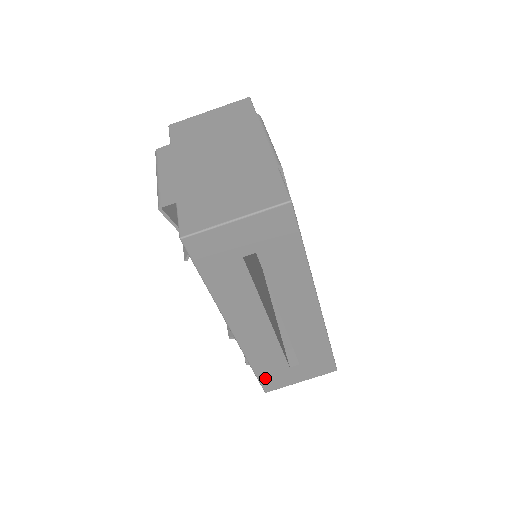
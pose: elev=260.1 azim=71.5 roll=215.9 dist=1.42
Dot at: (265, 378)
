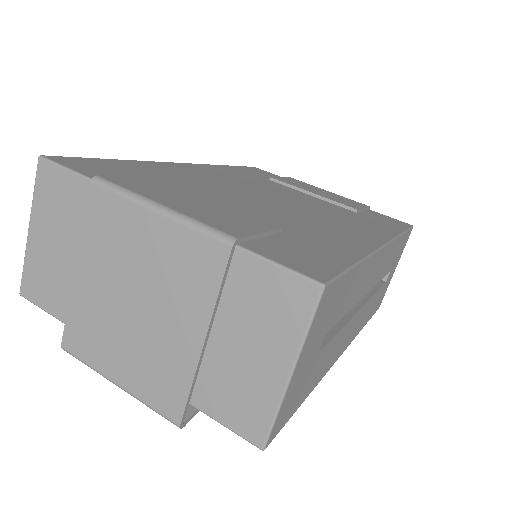
Dot at: (375, 309)
